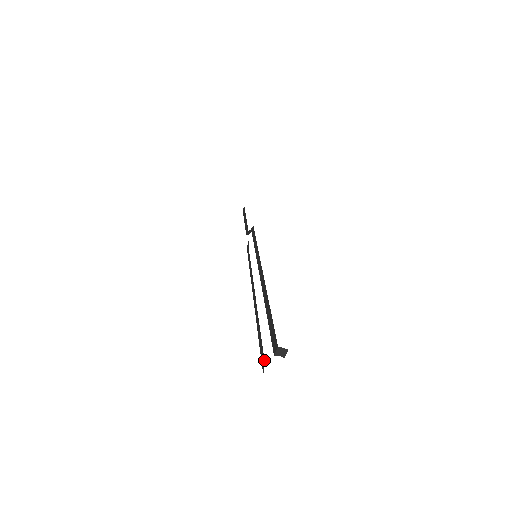
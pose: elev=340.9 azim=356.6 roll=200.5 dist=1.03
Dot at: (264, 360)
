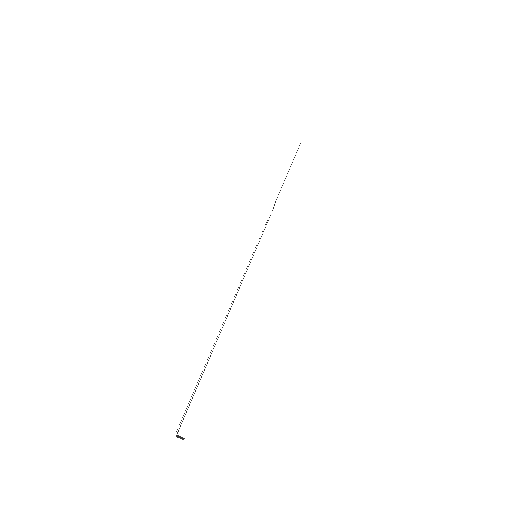
Dot at: occluded
